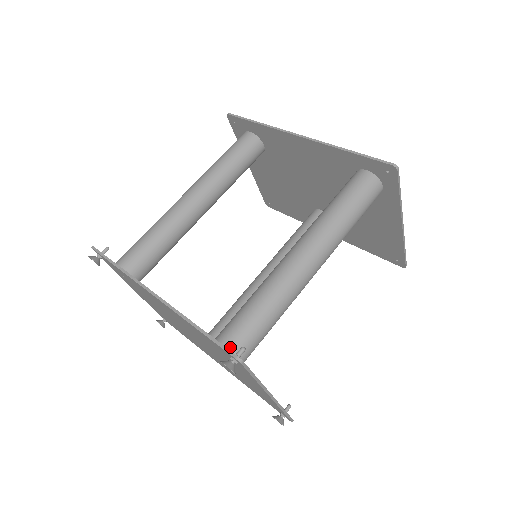
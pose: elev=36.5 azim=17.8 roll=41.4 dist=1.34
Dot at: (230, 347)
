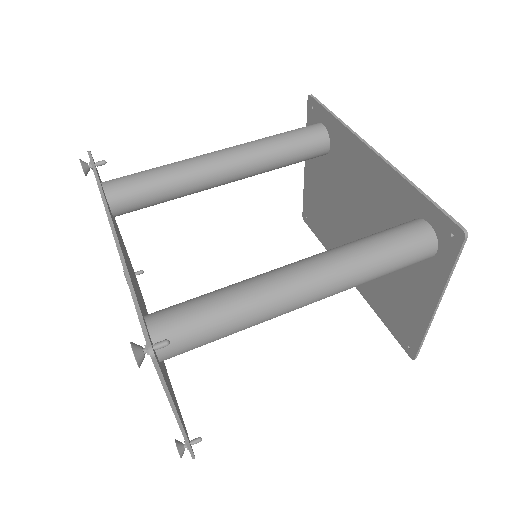
Dot at: (156, 333)
